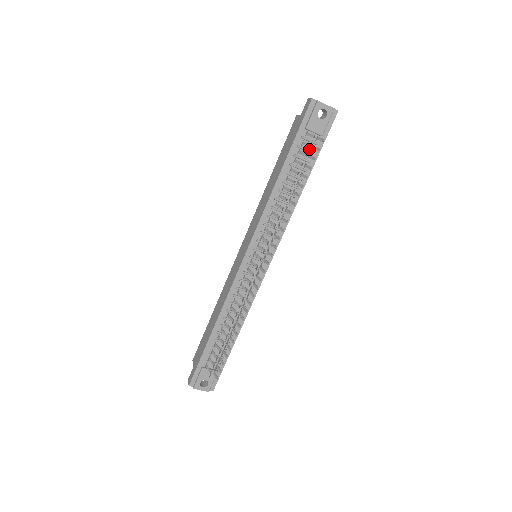
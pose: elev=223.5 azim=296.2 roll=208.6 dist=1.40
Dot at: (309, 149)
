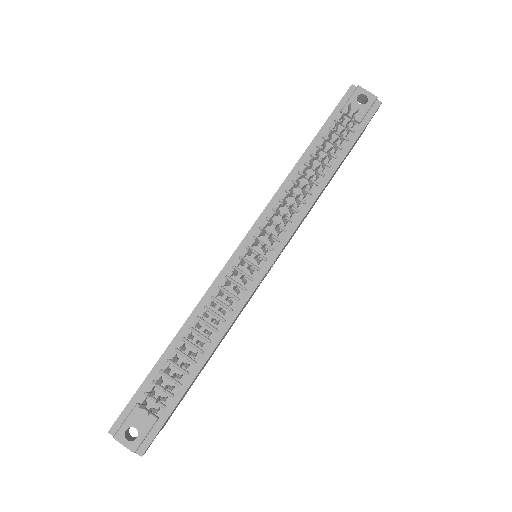
Dot at: (343, 135)
